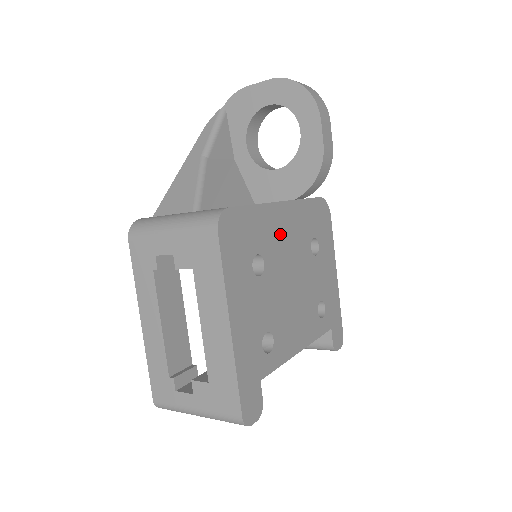
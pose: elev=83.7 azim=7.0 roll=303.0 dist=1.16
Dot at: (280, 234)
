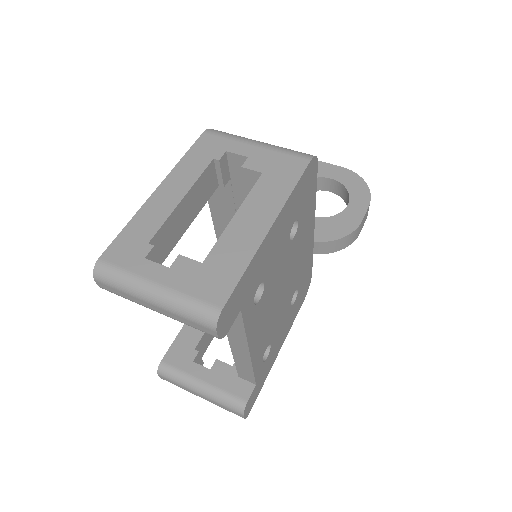
Dot at: (303, 242)
